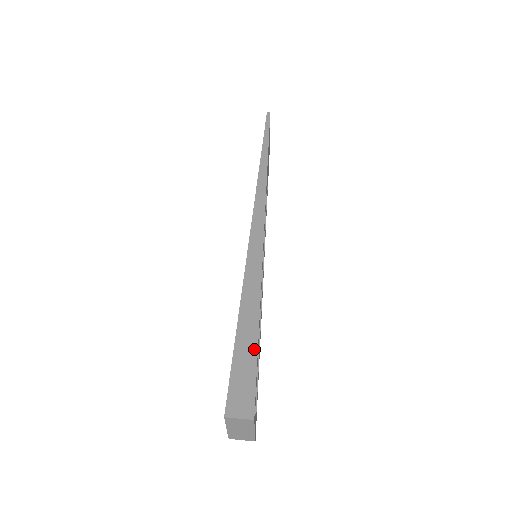
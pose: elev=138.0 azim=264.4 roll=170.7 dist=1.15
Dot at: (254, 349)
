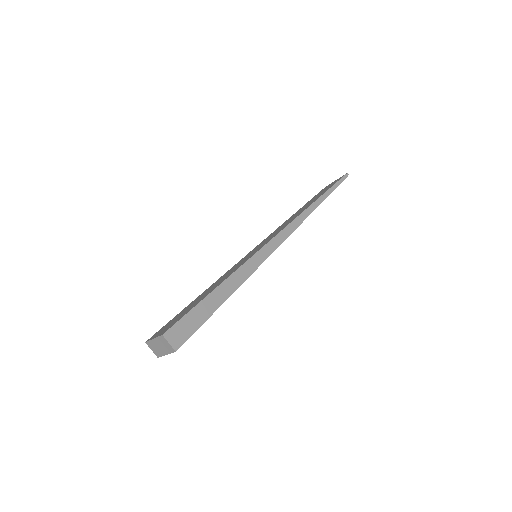
Dot at: (210, 313)
